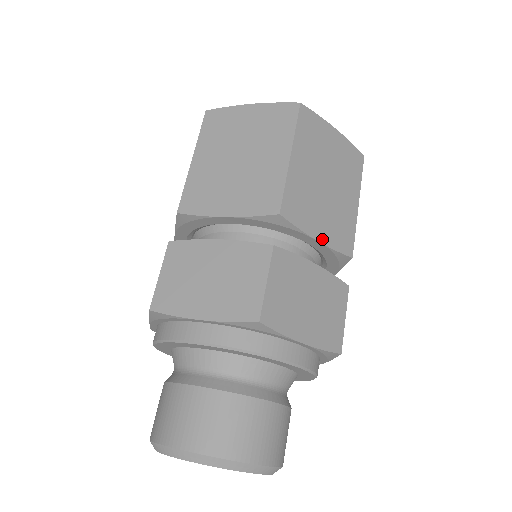
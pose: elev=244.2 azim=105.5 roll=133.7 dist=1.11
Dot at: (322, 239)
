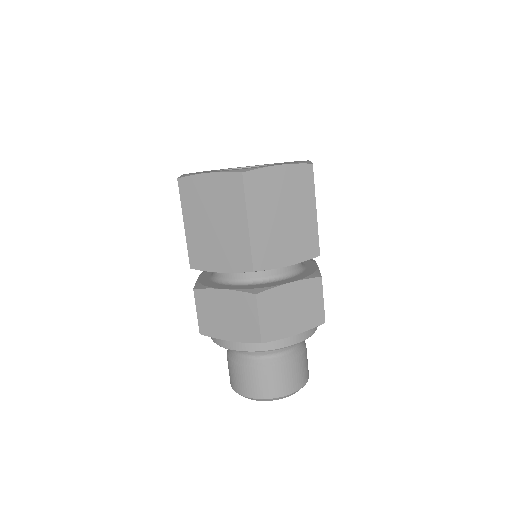
Dot at: (291, 262)
